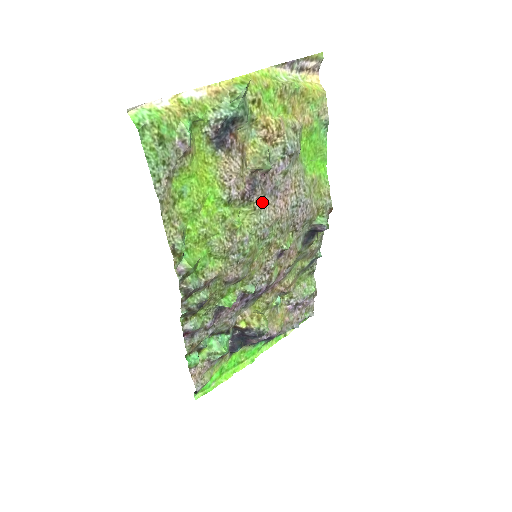
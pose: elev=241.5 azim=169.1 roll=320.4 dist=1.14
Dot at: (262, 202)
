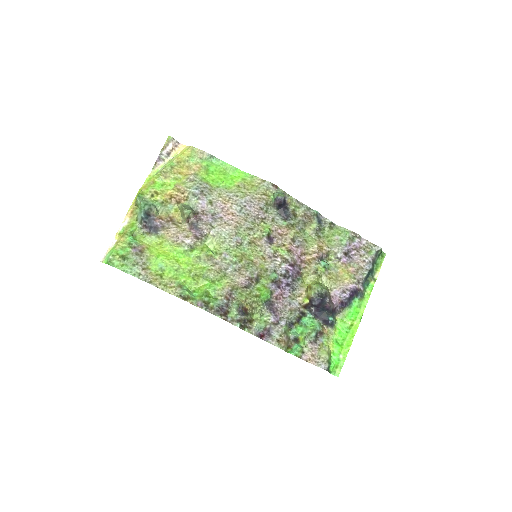
Dot at: (214, 229)
